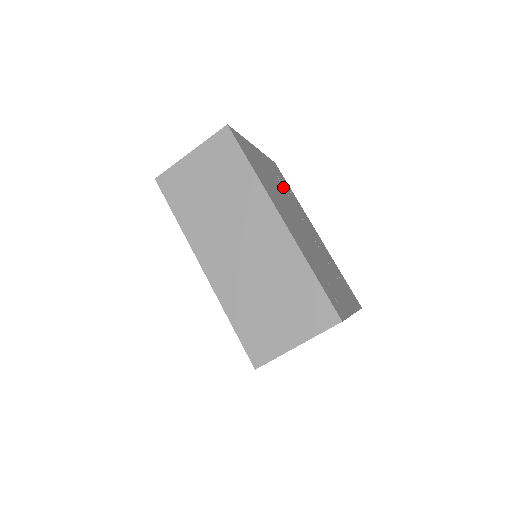
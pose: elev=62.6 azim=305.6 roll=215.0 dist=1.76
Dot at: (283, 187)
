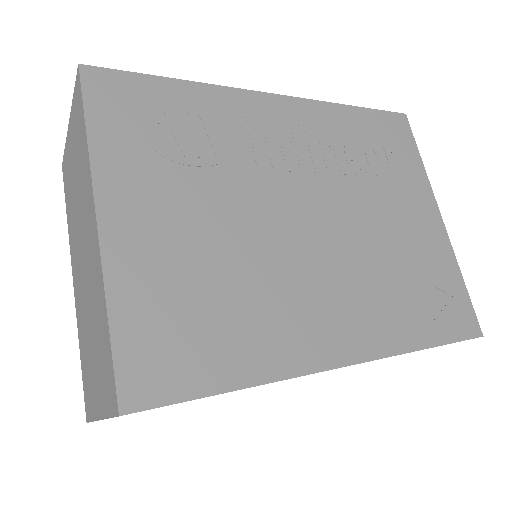
Dot at: (197, 167)
